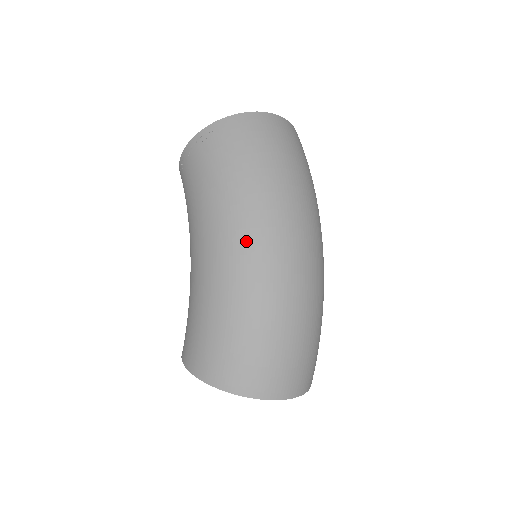
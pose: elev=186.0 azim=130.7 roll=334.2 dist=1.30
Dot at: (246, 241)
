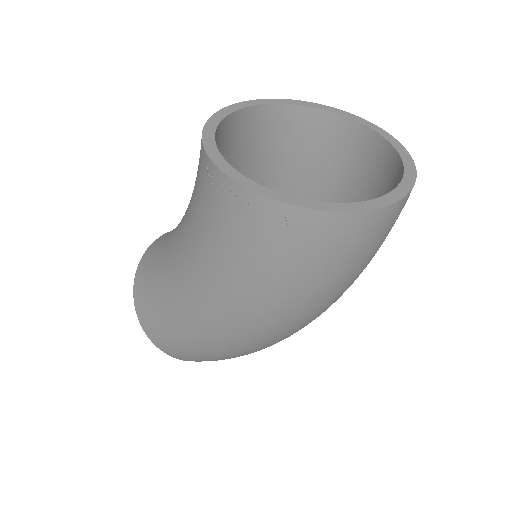
Dot at: (255, 333)
